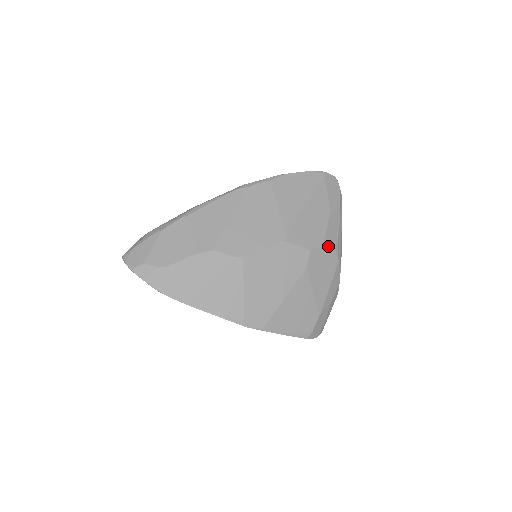
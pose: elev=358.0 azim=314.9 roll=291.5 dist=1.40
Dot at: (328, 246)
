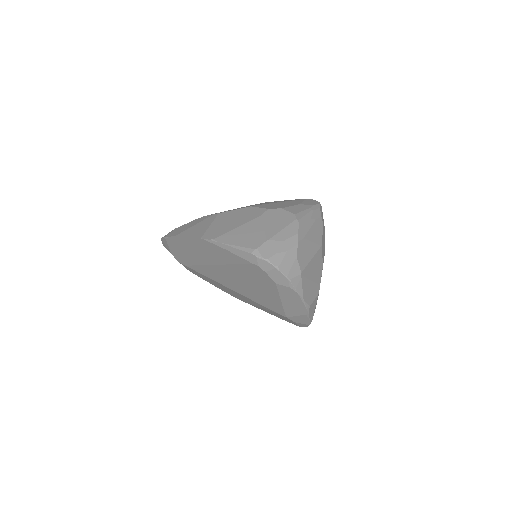
Dot at: (287, 210)
